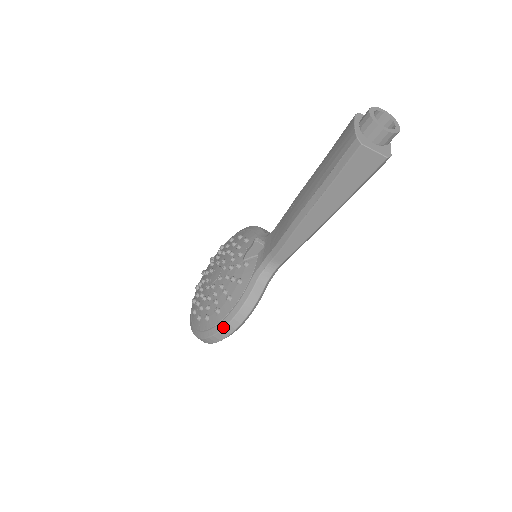
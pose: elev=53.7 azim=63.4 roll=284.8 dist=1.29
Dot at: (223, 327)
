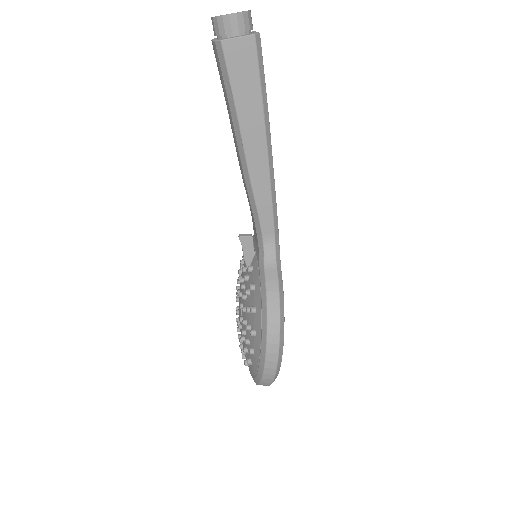
Dot at: (265, 341)
